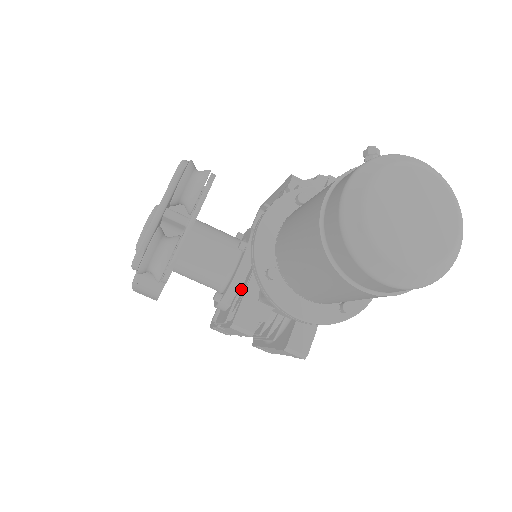
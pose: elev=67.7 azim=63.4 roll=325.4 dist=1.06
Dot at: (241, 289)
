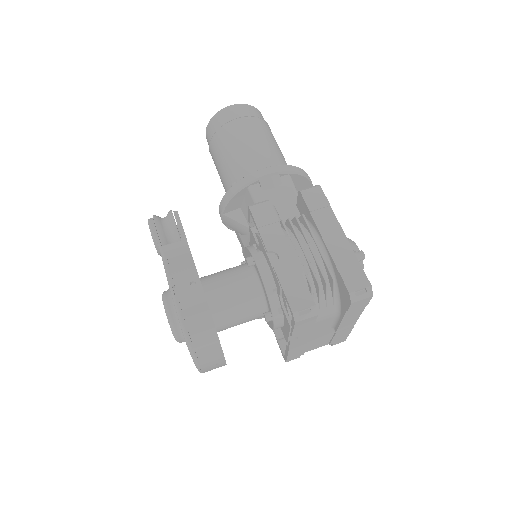
Dot at: (254, 240)
